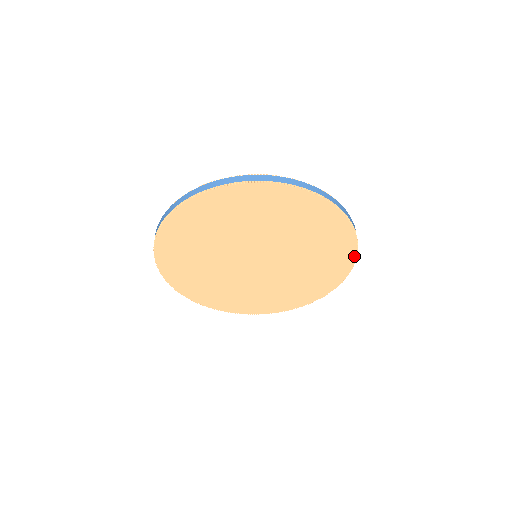
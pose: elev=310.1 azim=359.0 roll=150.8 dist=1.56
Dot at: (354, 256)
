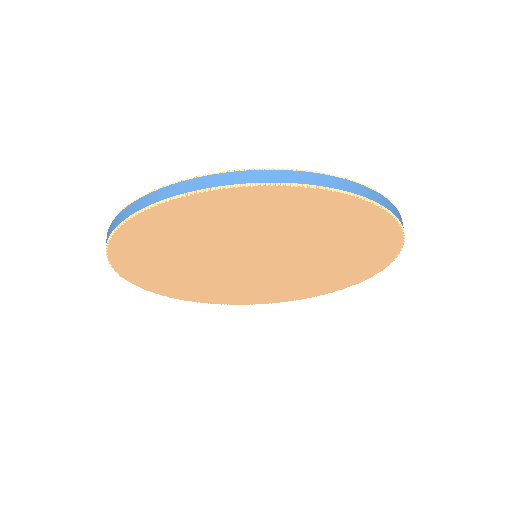
Dot at: (399, 233)
